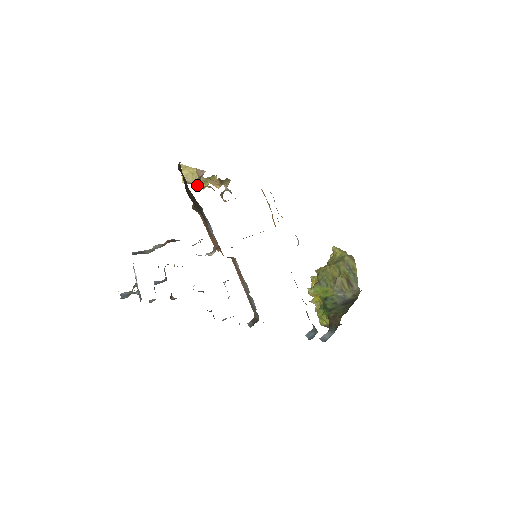
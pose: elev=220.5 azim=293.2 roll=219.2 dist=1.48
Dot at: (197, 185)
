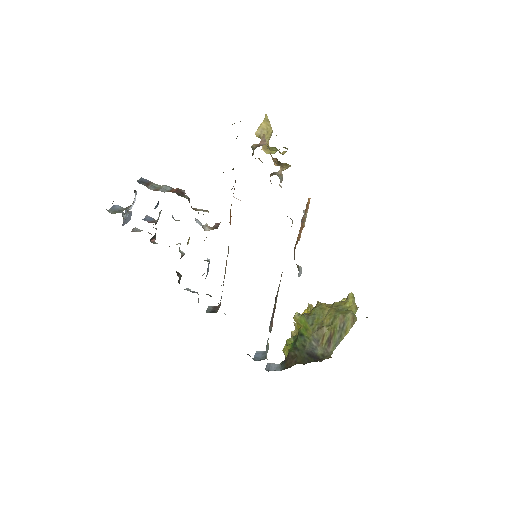
Dot at: (264, 146)
